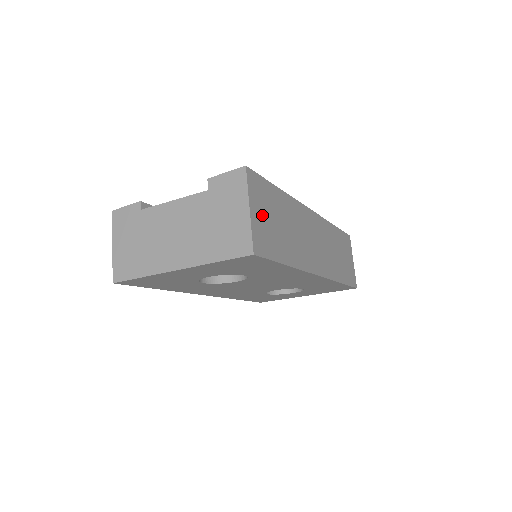
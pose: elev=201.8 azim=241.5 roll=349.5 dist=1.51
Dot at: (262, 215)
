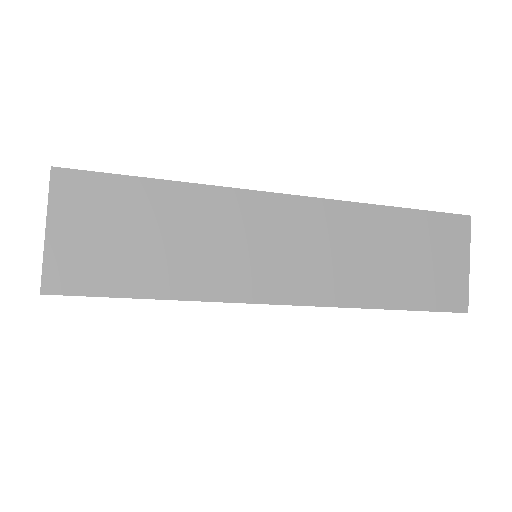
Dot at: (86, 232)
